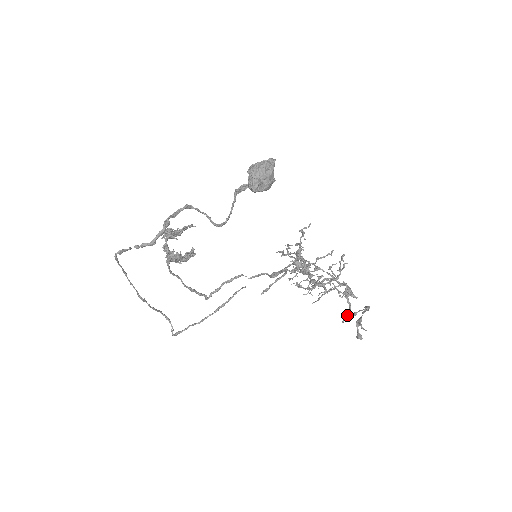
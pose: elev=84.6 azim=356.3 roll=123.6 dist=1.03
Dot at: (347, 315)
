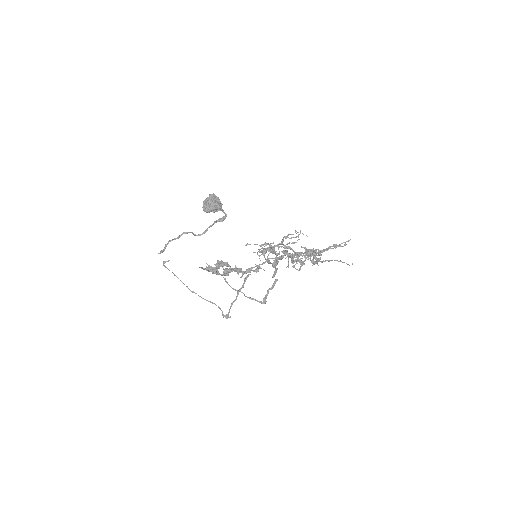
Dot at: (301, 265)
